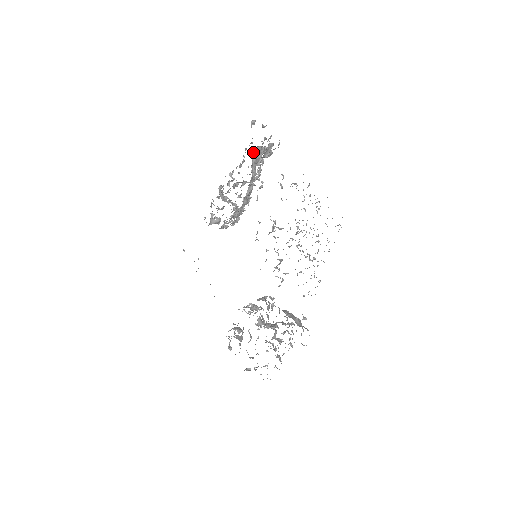
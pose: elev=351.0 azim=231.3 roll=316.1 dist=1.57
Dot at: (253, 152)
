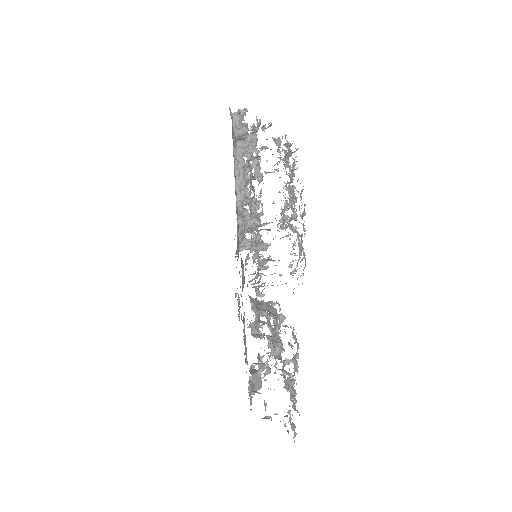
Dot at: occluded
